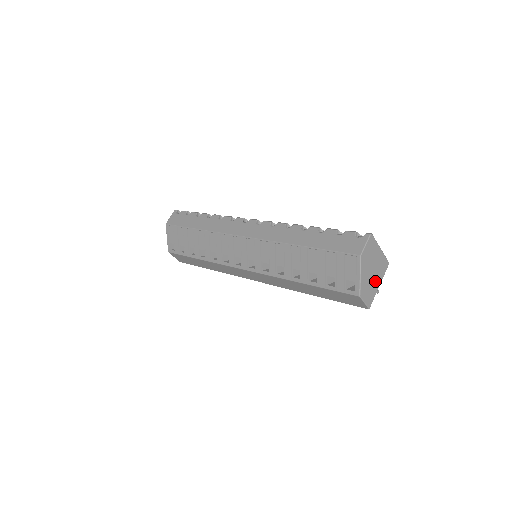
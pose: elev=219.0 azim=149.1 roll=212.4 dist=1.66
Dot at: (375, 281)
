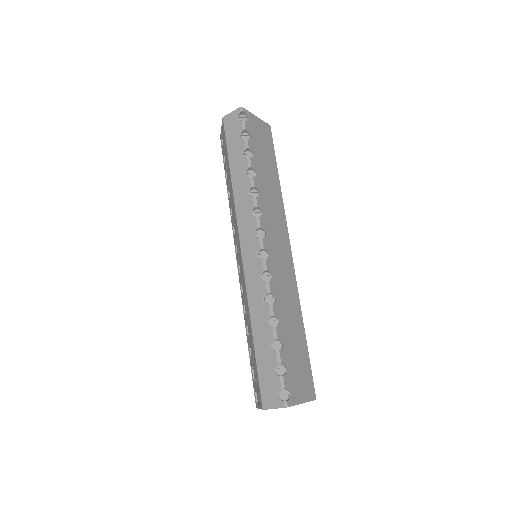
Dot at: occluded
